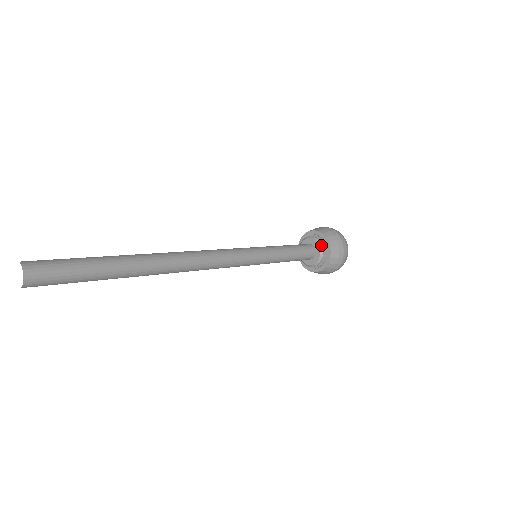
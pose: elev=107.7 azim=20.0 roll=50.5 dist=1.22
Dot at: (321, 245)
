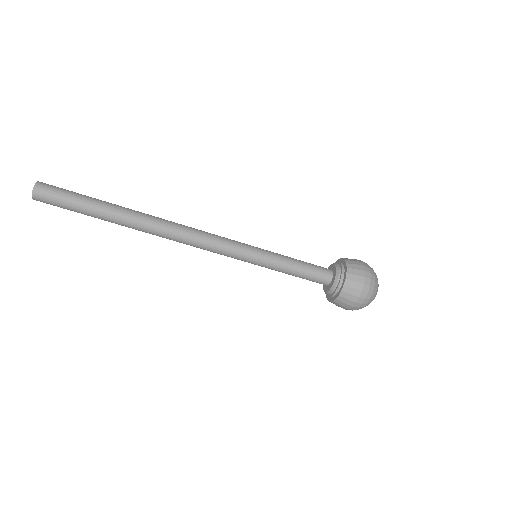
Dot at: (338, 274)
